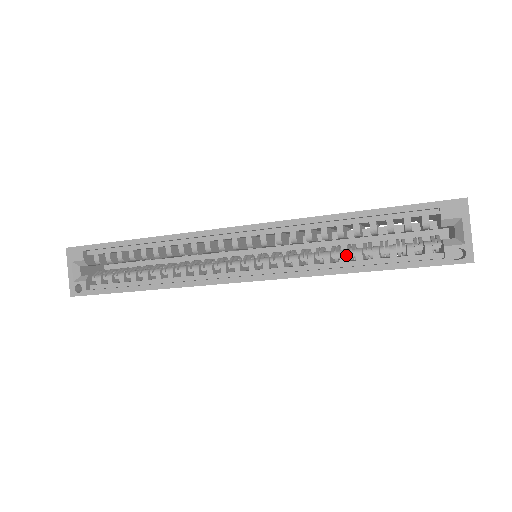
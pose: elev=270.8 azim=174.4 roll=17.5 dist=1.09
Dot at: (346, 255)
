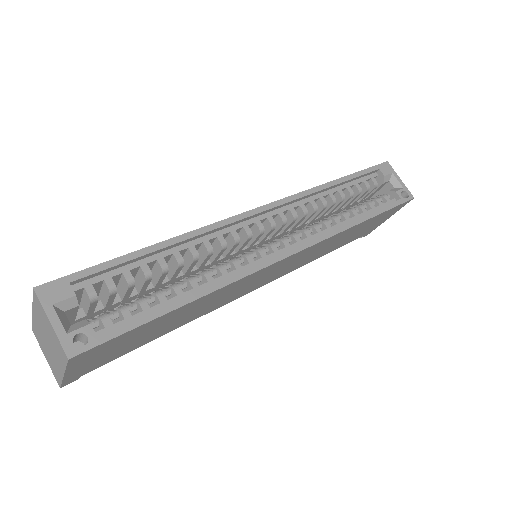
Dot at: (344, 216)
